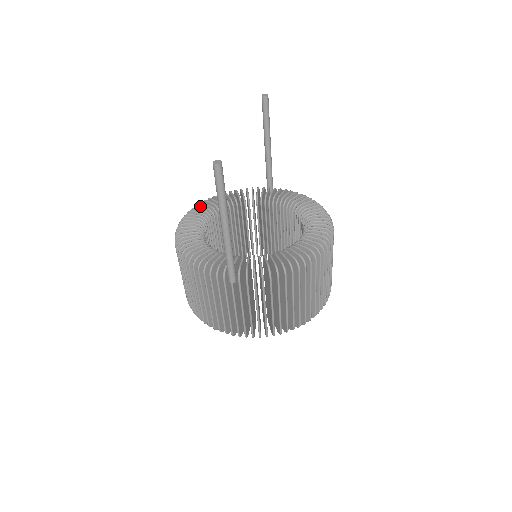
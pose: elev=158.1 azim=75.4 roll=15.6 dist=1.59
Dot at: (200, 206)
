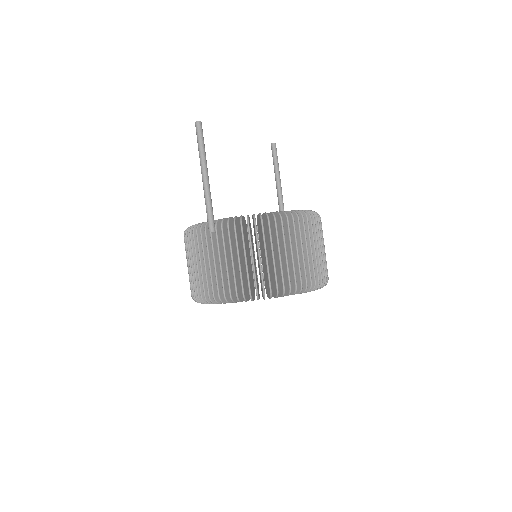
Dot at: occluded
